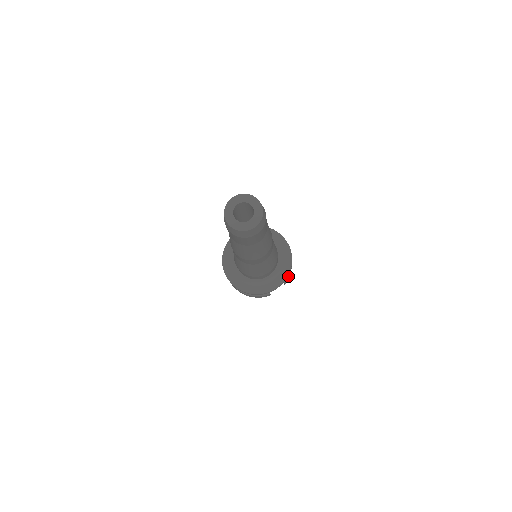
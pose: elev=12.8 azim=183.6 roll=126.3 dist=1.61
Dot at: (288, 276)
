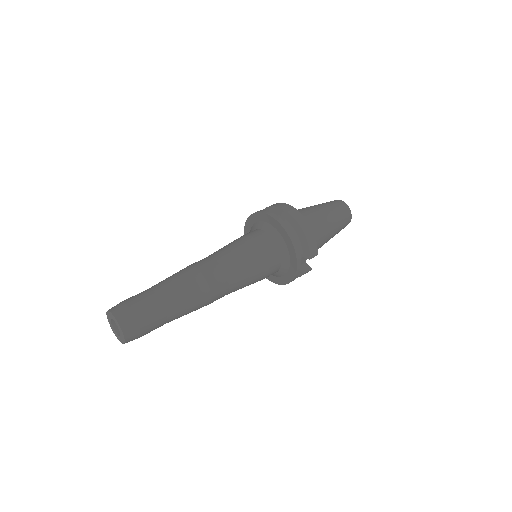
Dot at: (308, 251)
